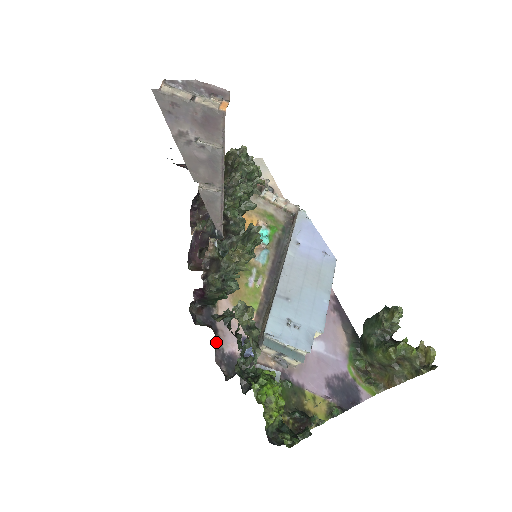
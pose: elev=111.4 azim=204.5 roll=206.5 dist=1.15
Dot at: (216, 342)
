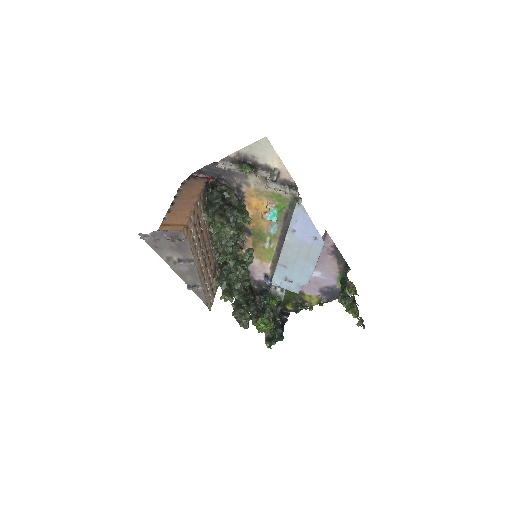
Dot at: (250, 276)
